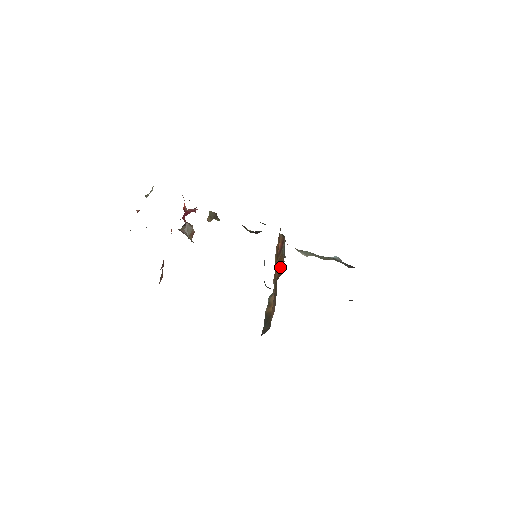
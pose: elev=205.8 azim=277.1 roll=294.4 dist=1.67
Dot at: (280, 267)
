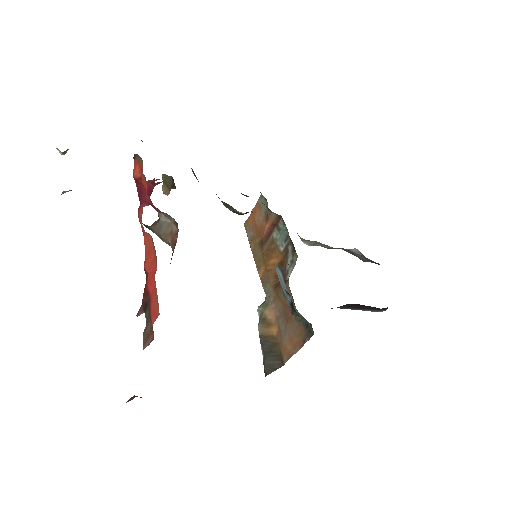
Dot at: (276, 264)
